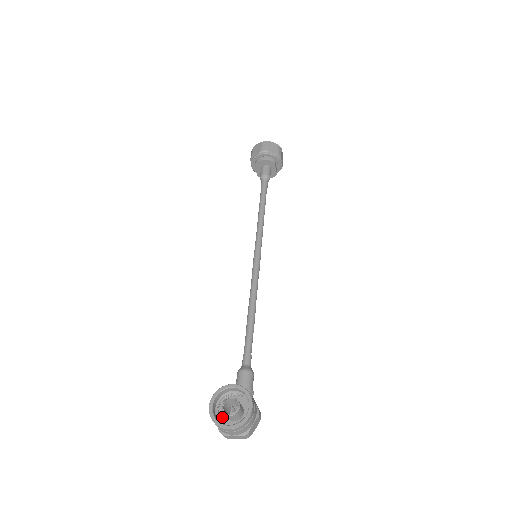
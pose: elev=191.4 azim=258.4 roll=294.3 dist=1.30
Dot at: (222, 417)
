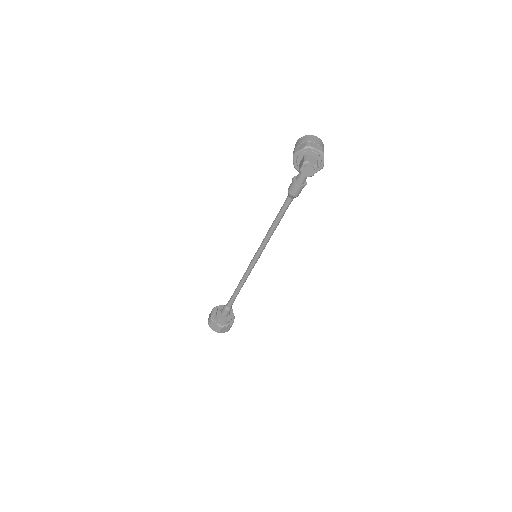
Dot at: occluded
